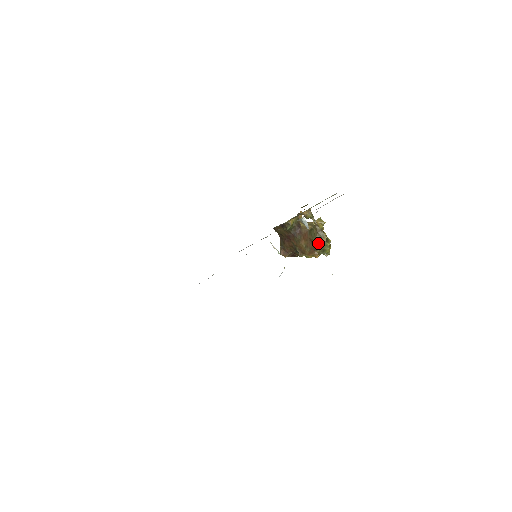
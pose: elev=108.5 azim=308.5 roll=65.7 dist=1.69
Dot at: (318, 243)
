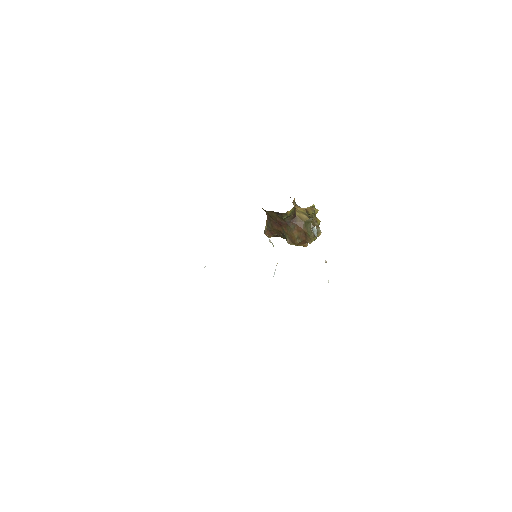
Dot at: (312, 237)
